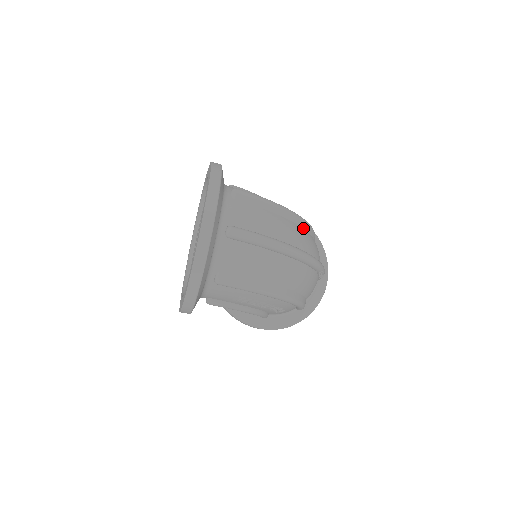
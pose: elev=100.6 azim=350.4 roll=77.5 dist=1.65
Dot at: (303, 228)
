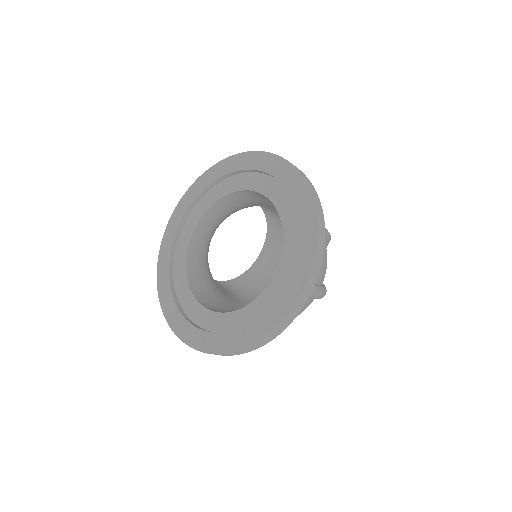
Dot at: occluded
